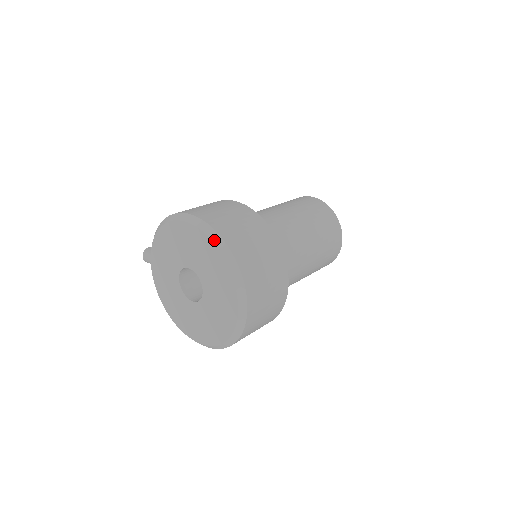
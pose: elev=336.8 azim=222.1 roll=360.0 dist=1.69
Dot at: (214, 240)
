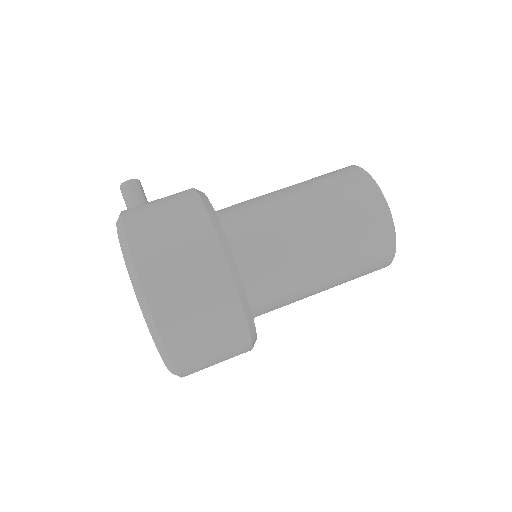
Dot at: (155, 341)
